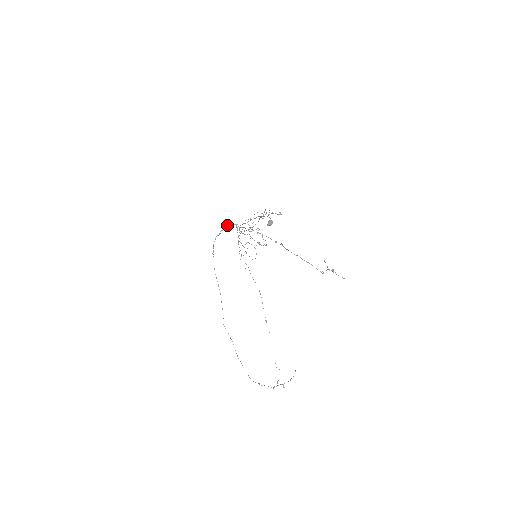
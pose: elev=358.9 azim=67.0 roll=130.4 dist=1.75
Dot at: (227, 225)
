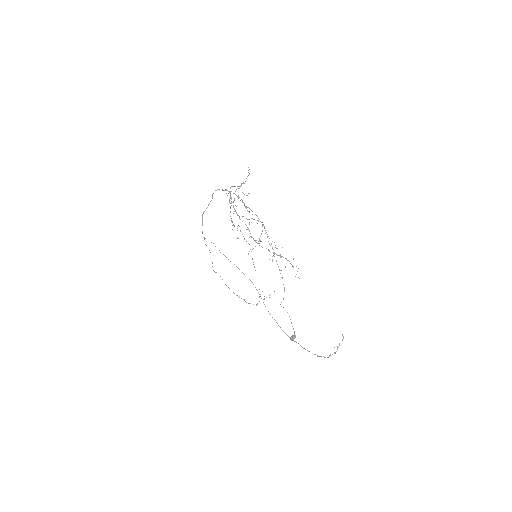
Dot at: occluded
